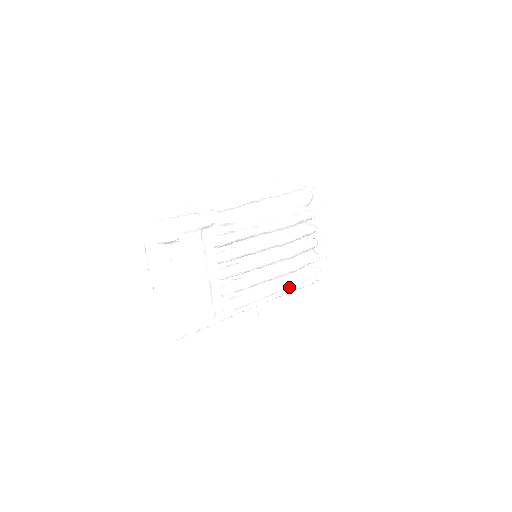
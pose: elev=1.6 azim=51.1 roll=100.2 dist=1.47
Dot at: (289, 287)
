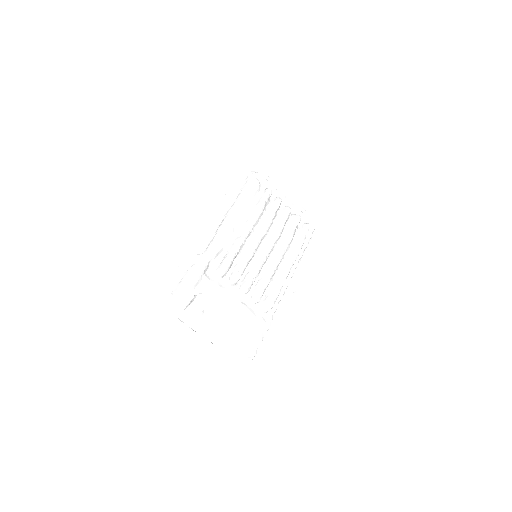
Dot at: (297, 256)
